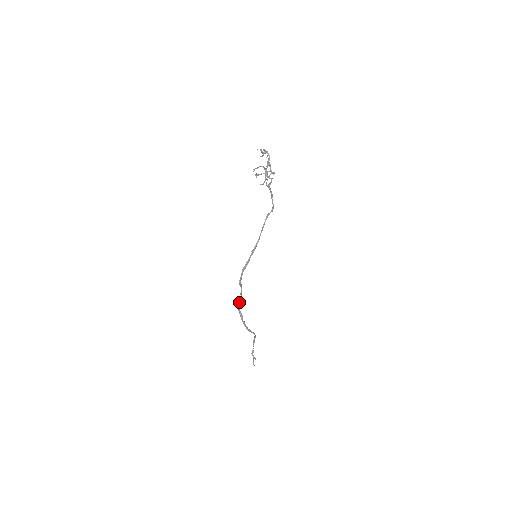
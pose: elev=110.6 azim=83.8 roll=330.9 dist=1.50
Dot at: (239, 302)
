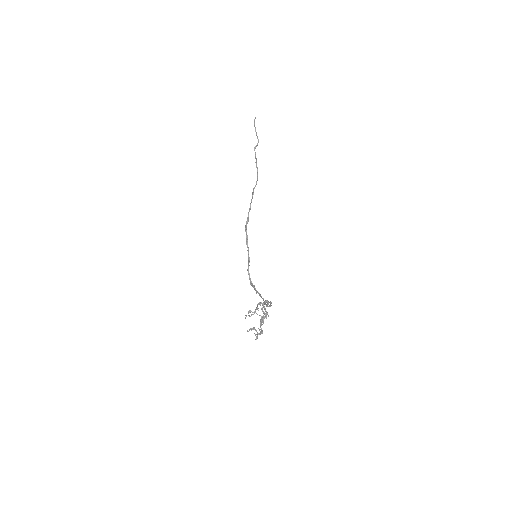
Dot at: (246, 241)
